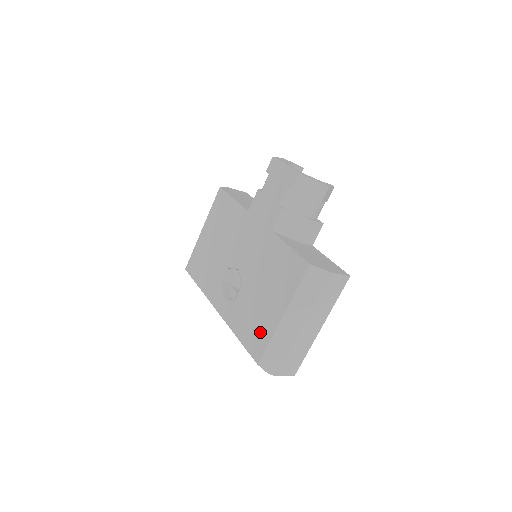
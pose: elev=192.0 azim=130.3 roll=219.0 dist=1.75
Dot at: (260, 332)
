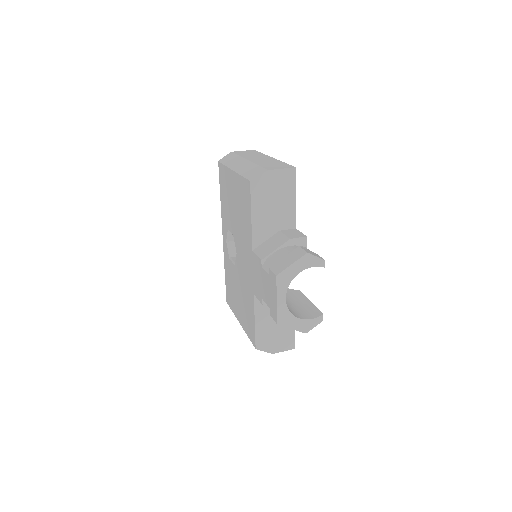
Dot at: (231, 300)
